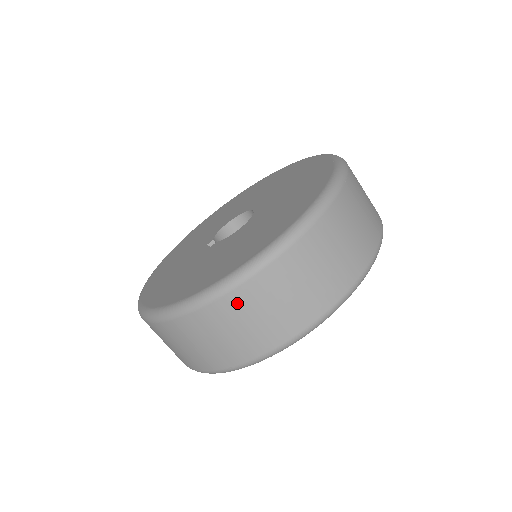
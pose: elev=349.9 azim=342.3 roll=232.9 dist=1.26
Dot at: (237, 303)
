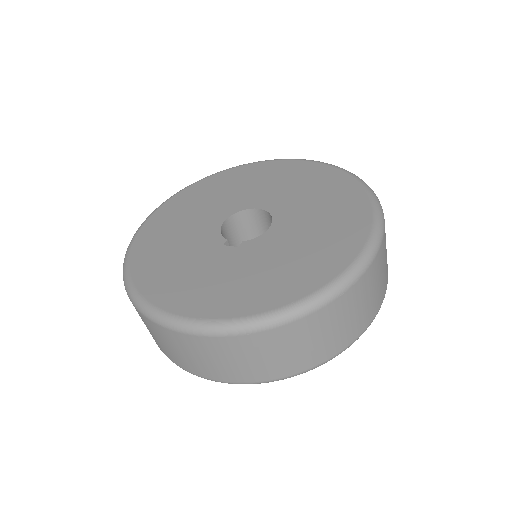
Dot at: (352, 297)
